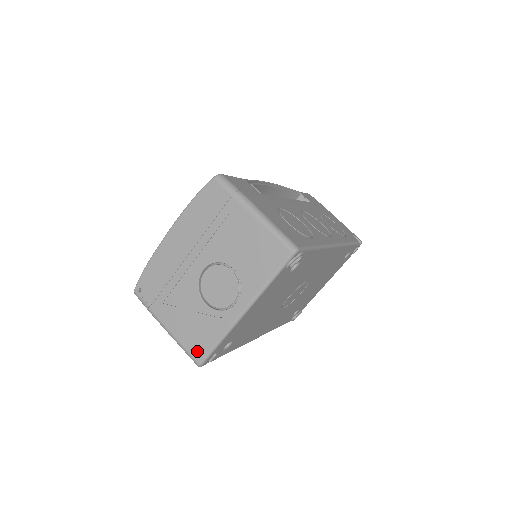
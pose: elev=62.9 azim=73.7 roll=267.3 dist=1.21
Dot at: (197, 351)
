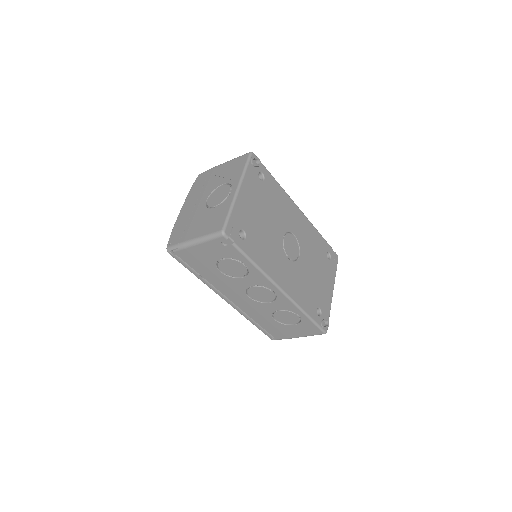
Dot at: (218, 227)
